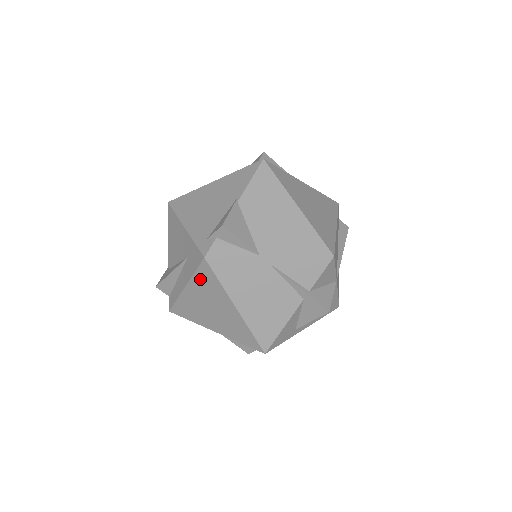
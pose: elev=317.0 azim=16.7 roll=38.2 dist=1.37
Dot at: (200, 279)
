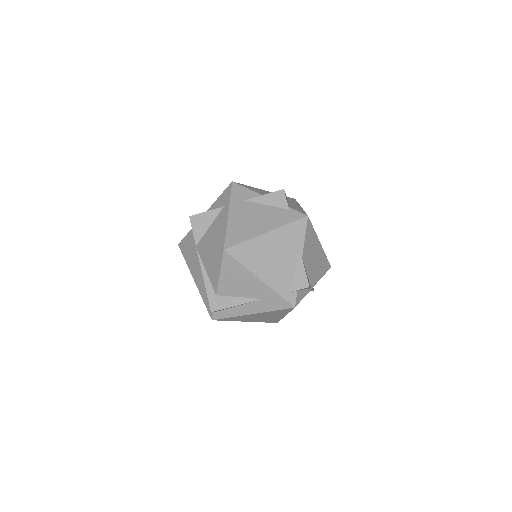
Dot at: (274, 312)
